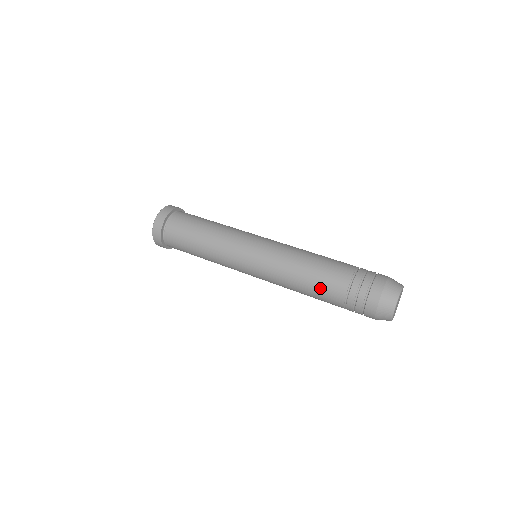
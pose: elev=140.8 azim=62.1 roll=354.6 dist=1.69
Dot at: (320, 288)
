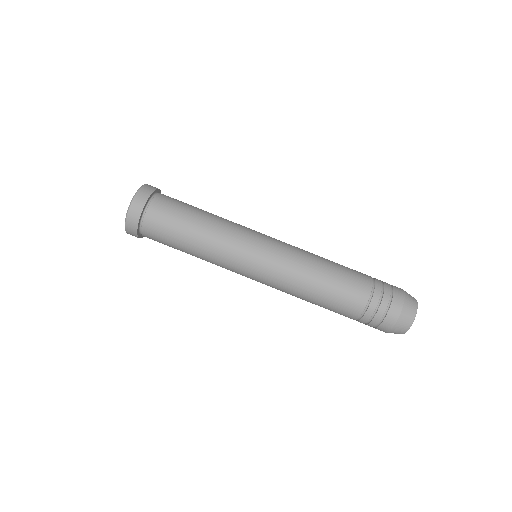
Dot at: (331, 308)
